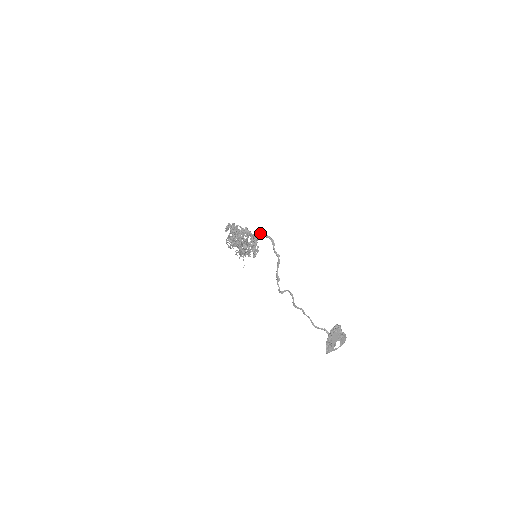
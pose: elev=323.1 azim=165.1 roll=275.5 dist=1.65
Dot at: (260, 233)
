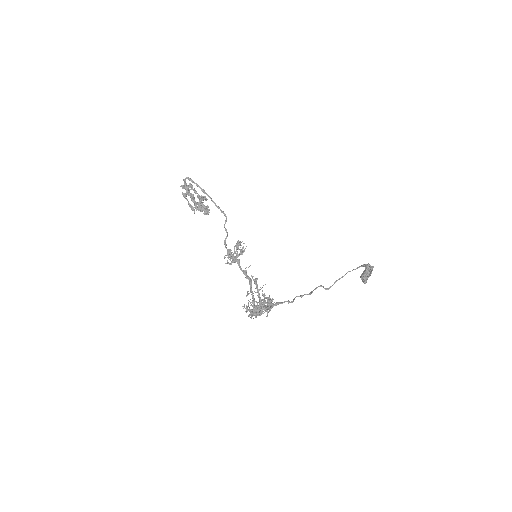
Dot at: (265, 311)
